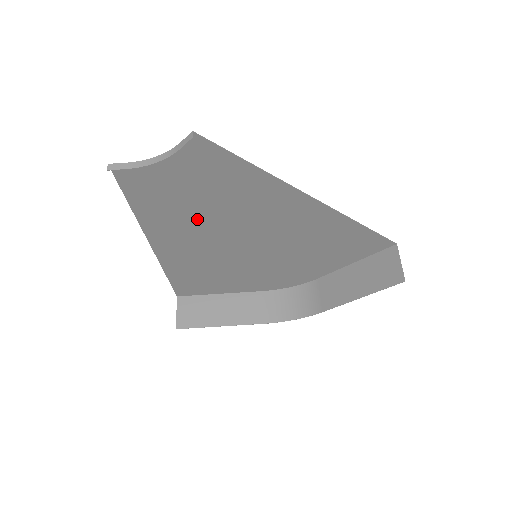
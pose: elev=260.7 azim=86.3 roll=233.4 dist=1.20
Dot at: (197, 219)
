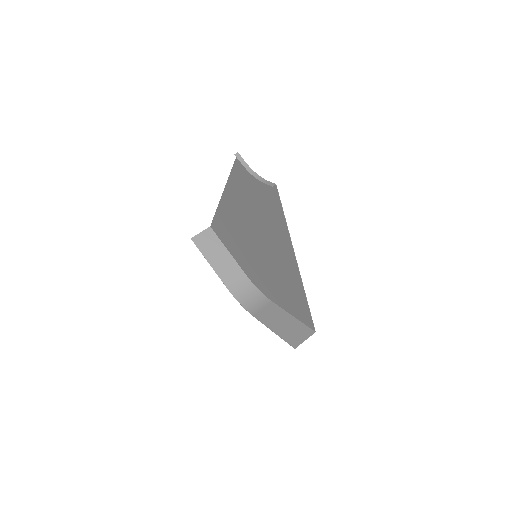
Dot at: (249, 211)
